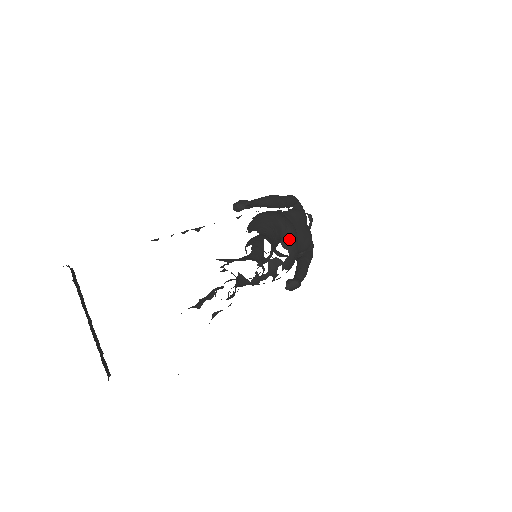
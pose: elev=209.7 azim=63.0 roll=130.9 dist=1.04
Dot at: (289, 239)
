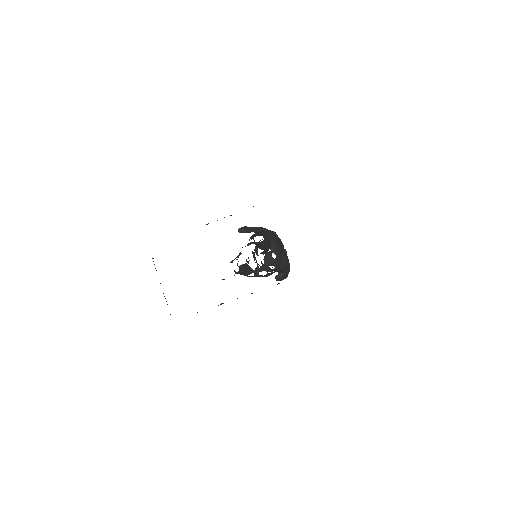
Dot at: (275, 247)
